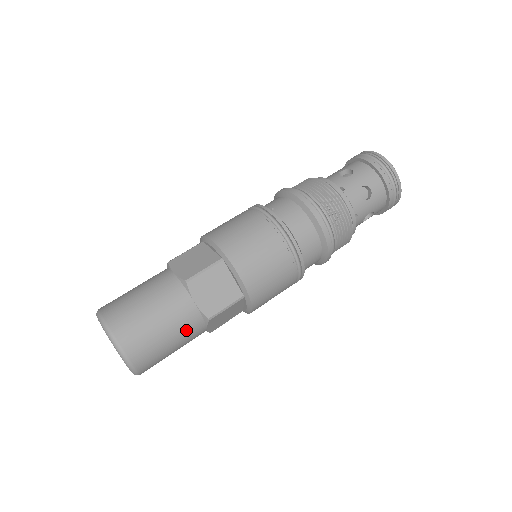
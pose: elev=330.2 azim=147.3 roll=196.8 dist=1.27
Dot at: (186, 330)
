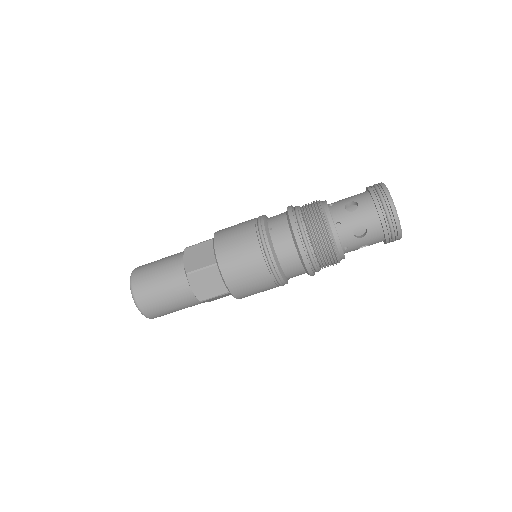
Dot at: (184, 303)
